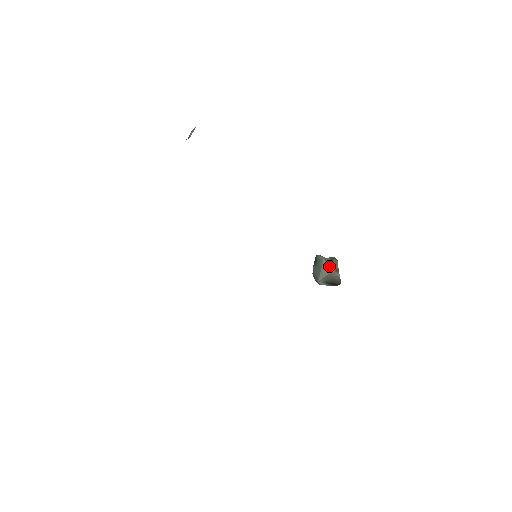
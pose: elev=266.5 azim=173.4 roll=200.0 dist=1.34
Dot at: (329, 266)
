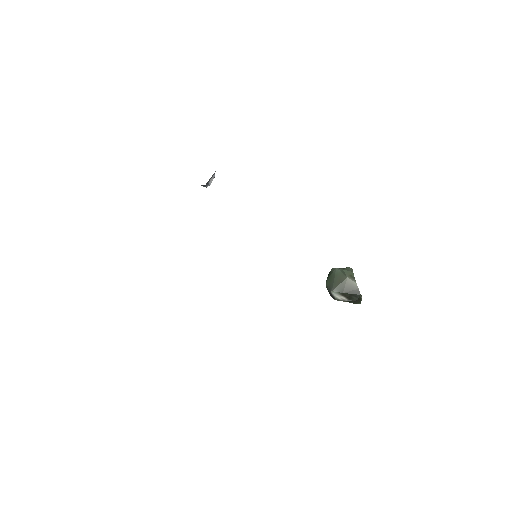
Dot at: (343, 273)
